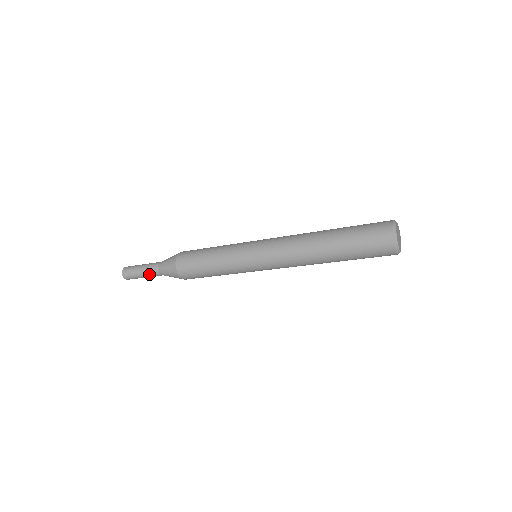
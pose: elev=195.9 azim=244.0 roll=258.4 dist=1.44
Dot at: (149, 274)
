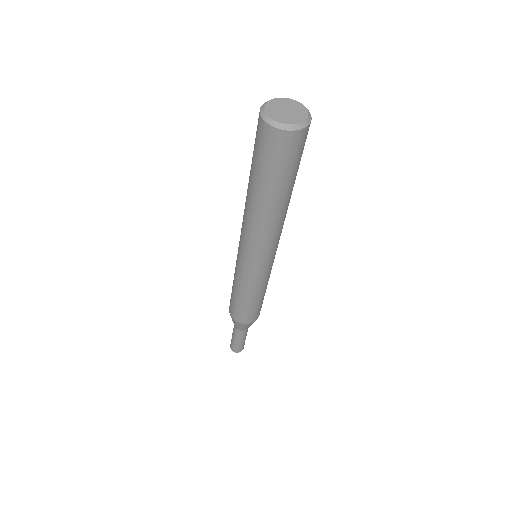
Dot at: (239, 337)
